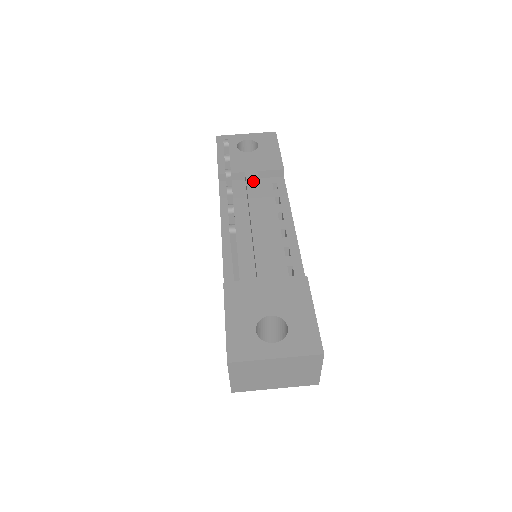
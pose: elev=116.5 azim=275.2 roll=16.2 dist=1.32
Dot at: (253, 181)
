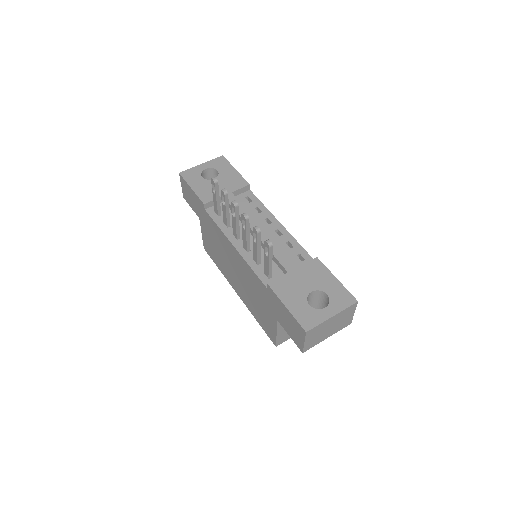
Dot at: occluded
